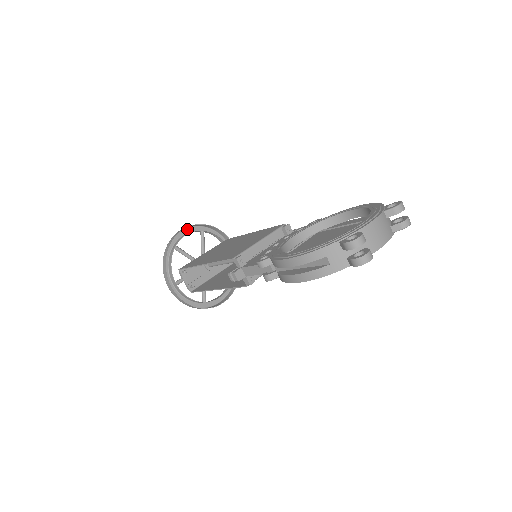
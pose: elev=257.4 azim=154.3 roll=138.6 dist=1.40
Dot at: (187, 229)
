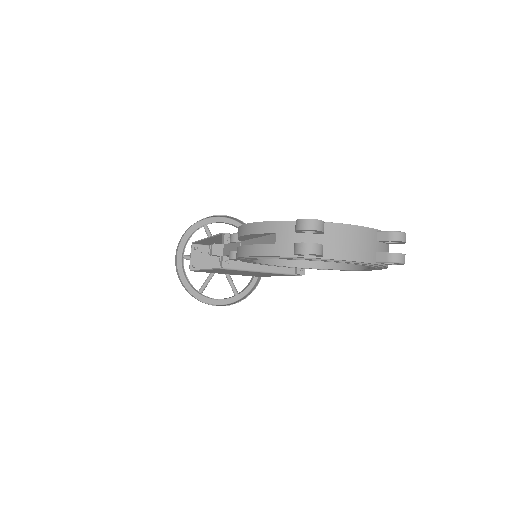
Dot at: (229, 220)
